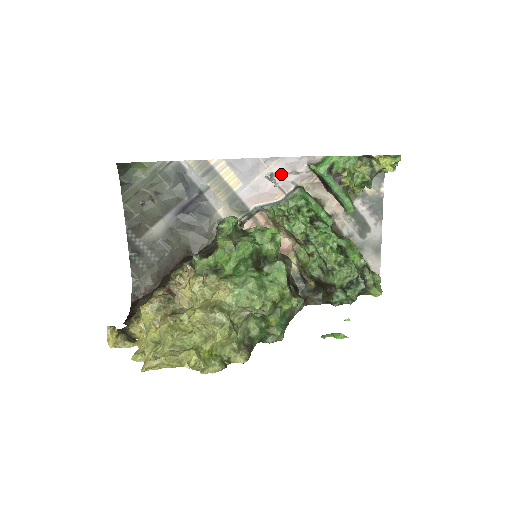
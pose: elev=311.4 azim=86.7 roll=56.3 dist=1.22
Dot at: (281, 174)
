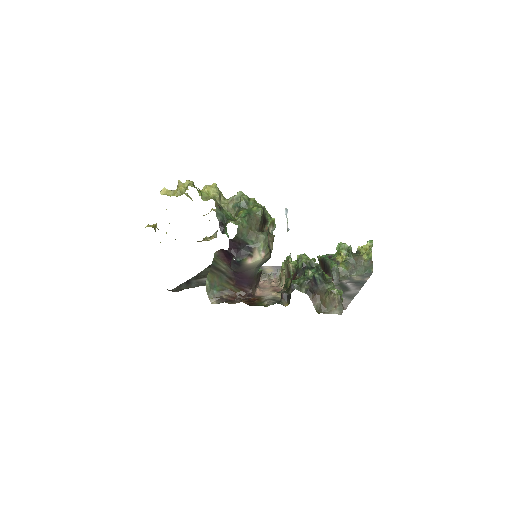
Dot at: occluded
